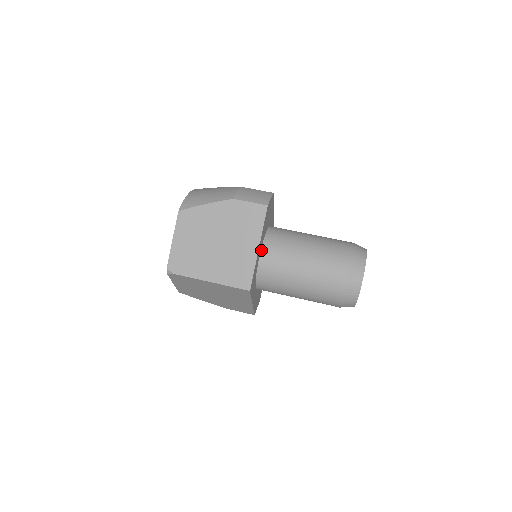
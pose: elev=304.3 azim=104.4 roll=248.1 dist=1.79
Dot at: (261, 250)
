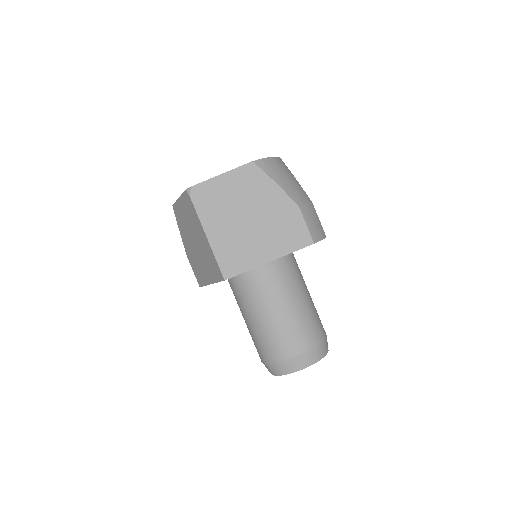
Dot at: occluded
